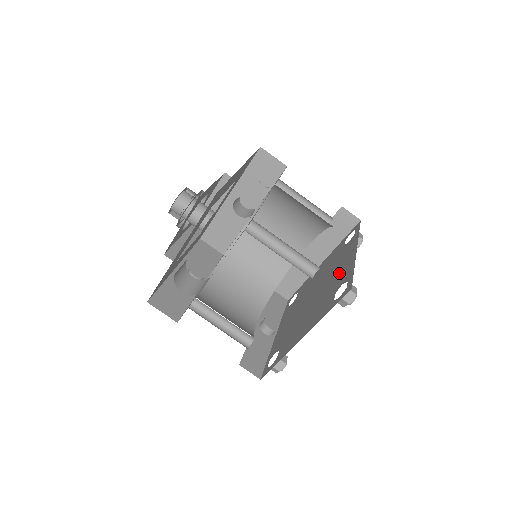
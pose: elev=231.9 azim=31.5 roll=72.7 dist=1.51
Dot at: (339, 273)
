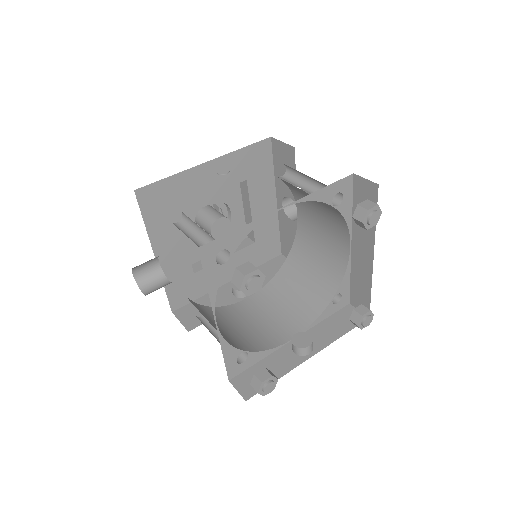
Dot at: occluded
